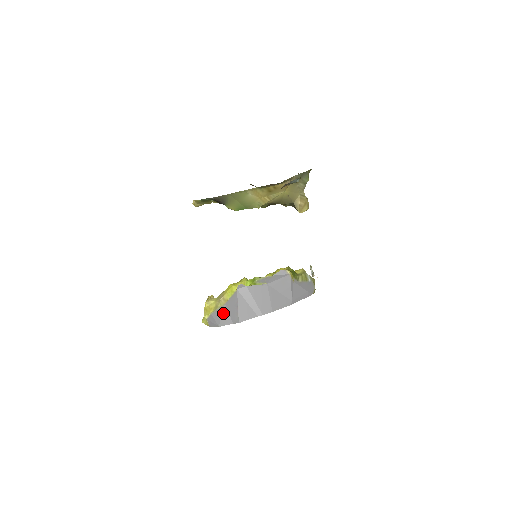
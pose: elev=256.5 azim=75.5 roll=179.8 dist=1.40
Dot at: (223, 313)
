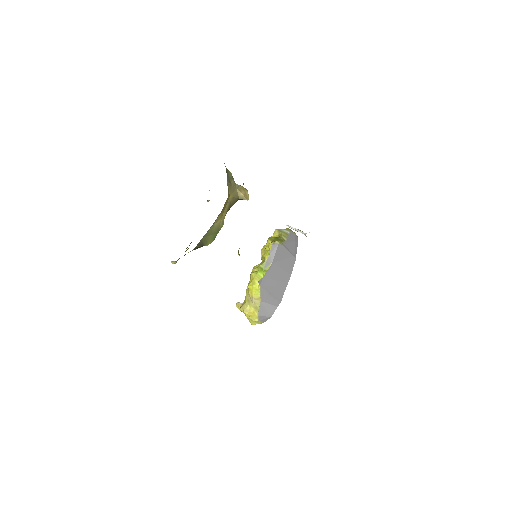
Dot at: (265, 307)
